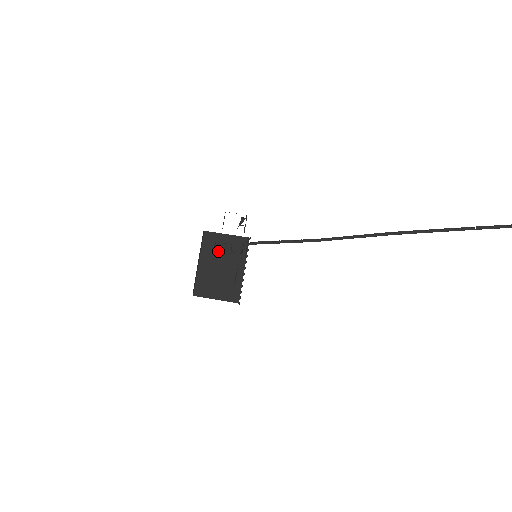
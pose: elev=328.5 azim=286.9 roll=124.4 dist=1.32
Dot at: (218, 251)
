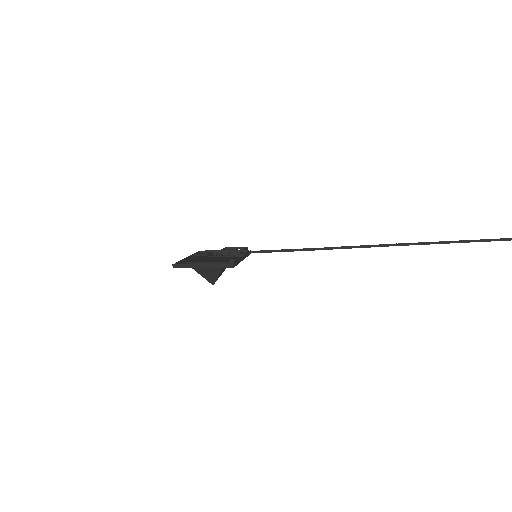
Dot at: occluded
